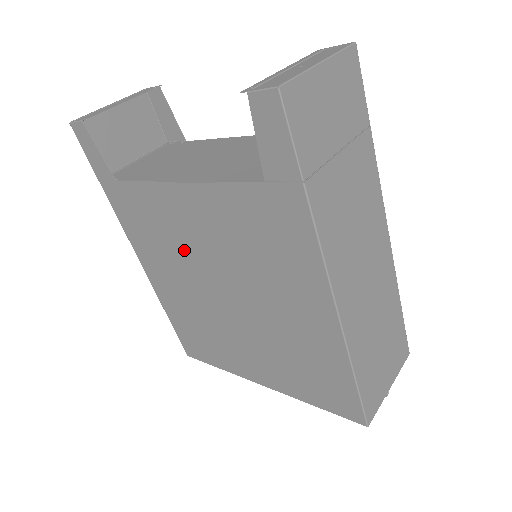
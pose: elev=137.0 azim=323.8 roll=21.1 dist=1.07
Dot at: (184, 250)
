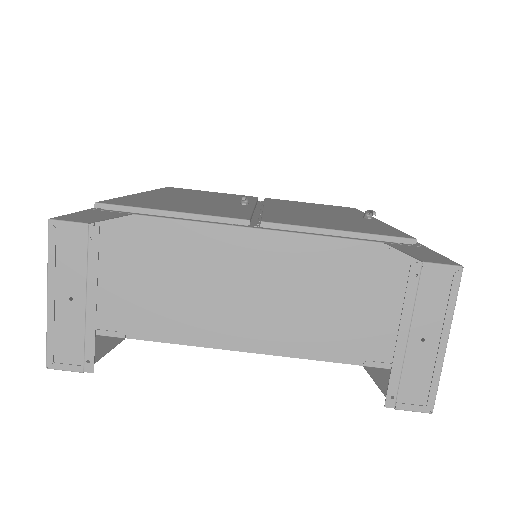
Dot at: occluded
